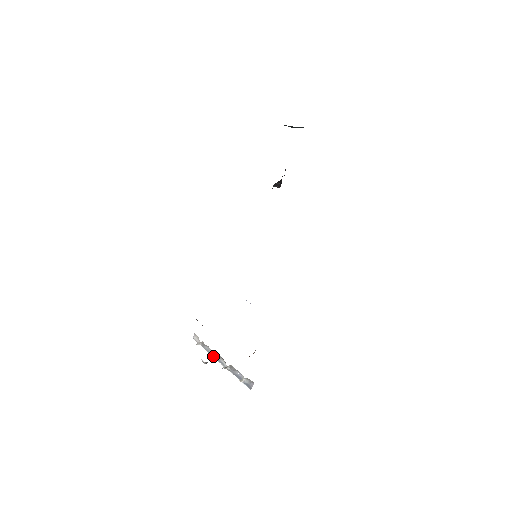
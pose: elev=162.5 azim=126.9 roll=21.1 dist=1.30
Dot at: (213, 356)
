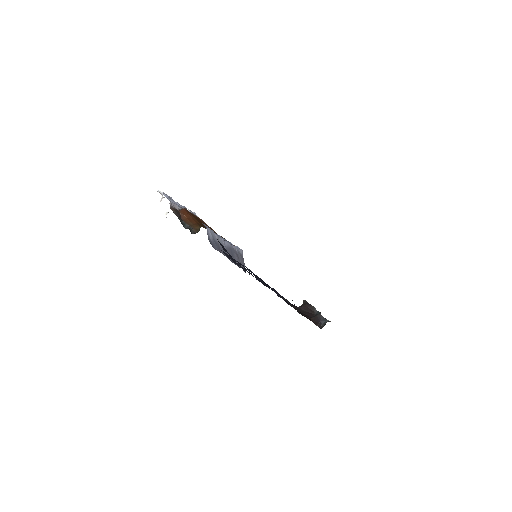
Dot at: occluded
